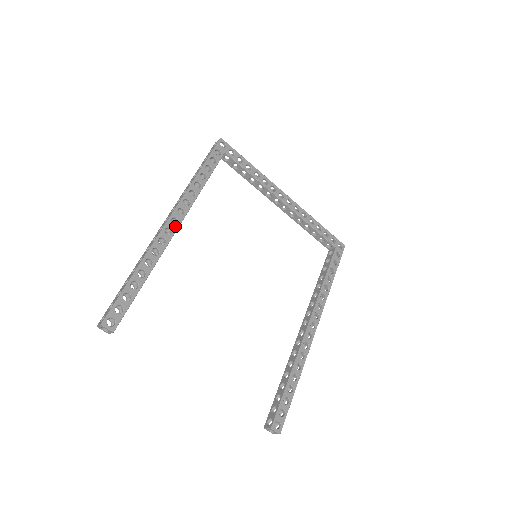
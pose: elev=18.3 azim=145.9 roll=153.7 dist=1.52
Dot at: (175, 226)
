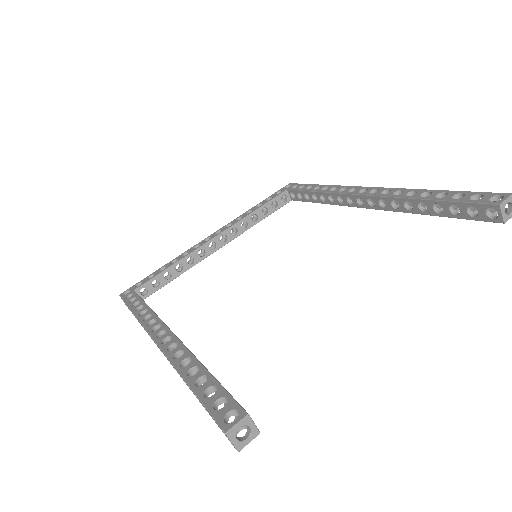
Dot at: (166, 333)
